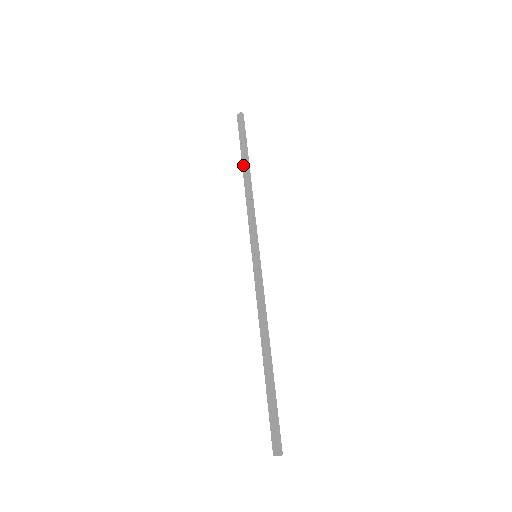
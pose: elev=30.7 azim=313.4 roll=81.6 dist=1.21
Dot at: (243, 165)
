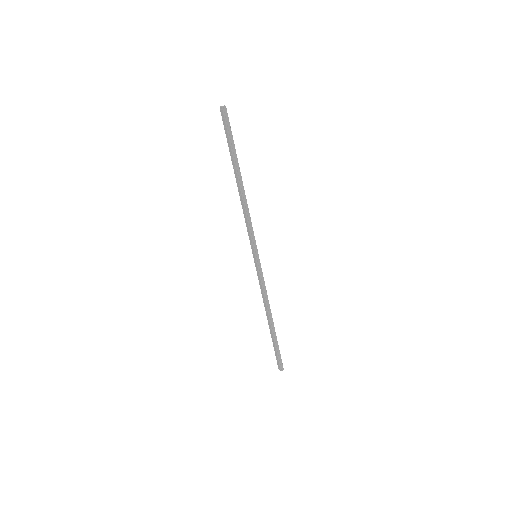
Dot at: (234, 172)
